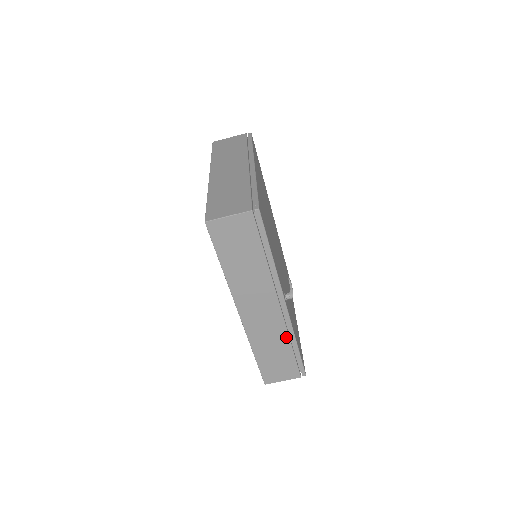
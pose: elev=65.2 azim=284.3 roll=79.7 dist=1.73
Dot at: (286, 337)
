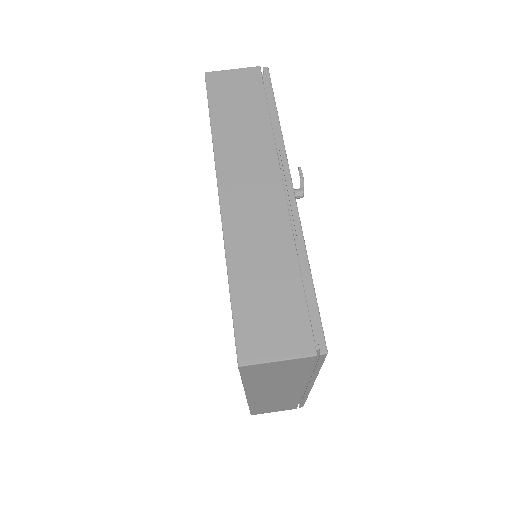
Dot at: (290, 246)
